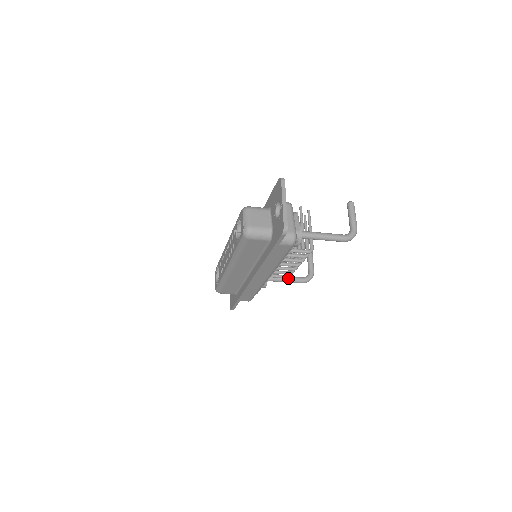
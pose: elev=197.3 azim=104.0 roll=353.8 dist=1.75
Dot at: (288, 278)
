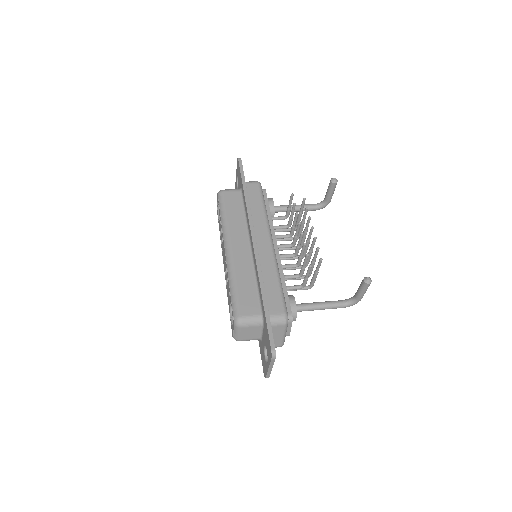
Dot at: (298, 211)
